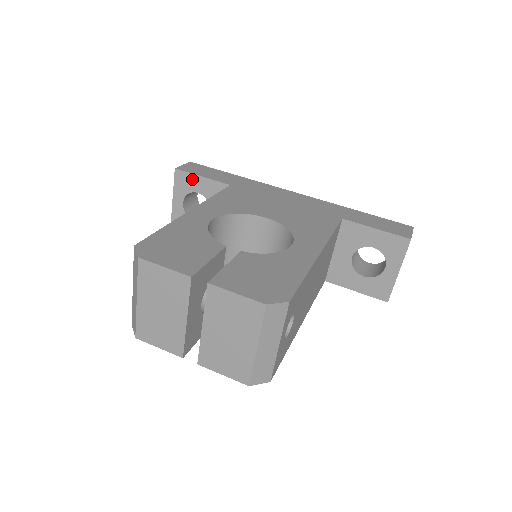
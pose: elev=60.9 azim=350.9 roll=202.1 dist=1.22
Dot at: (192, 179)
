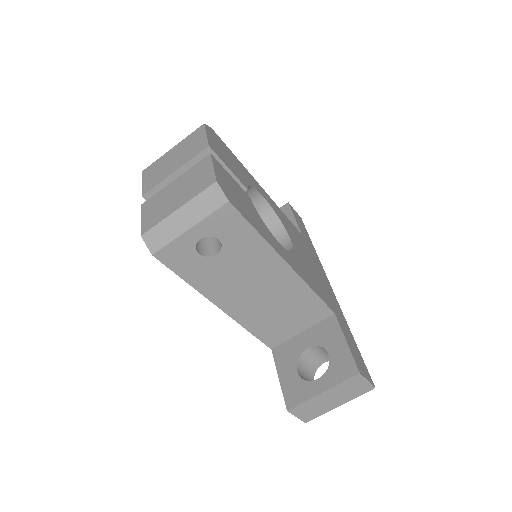
Dot at: (288, 215)
